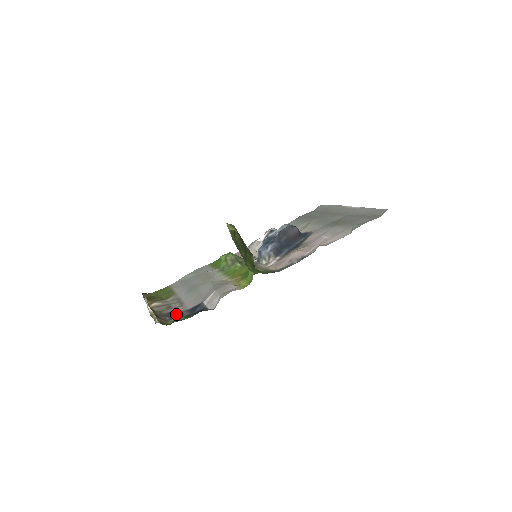
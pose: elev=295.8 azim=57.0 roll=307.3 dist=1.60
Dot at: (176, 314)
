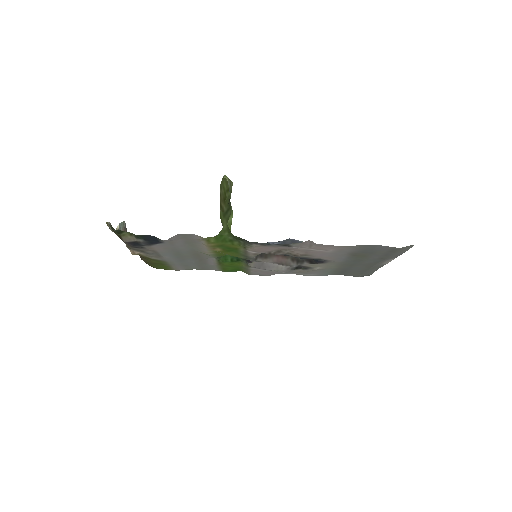
Dot at: (137, 245)
